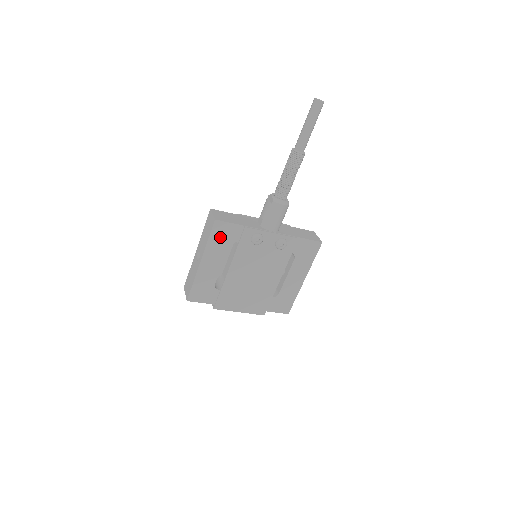
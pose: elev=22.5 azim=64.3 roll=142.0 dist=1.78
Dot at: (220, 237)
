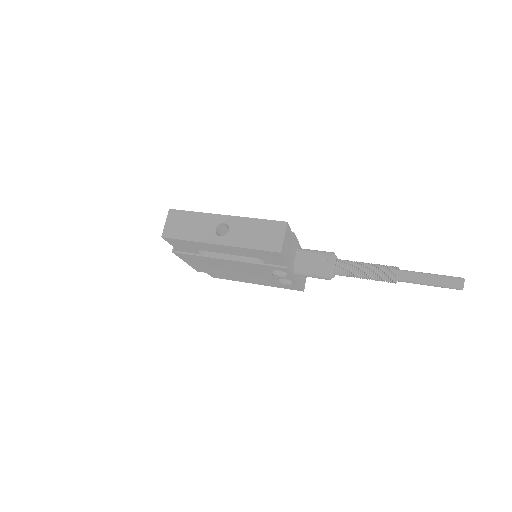
Dot at: (262, 254)
